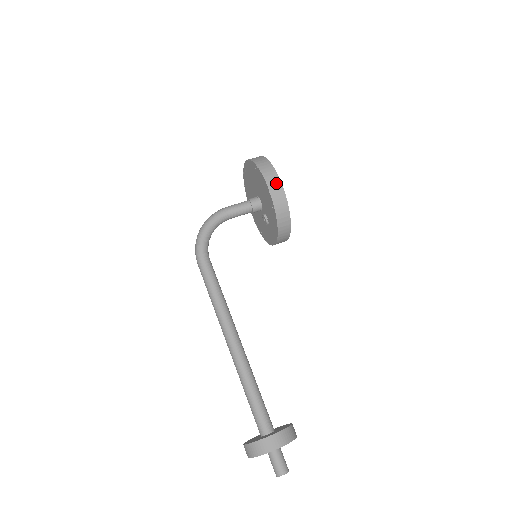
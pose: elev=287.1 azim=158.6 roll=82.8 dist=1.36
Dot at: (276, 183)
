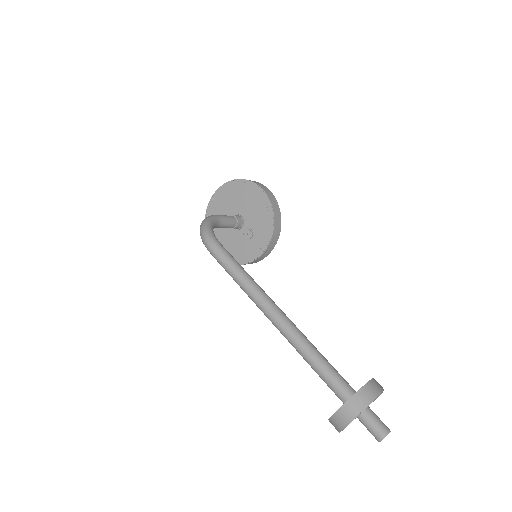
Dot at: (268, 191)
